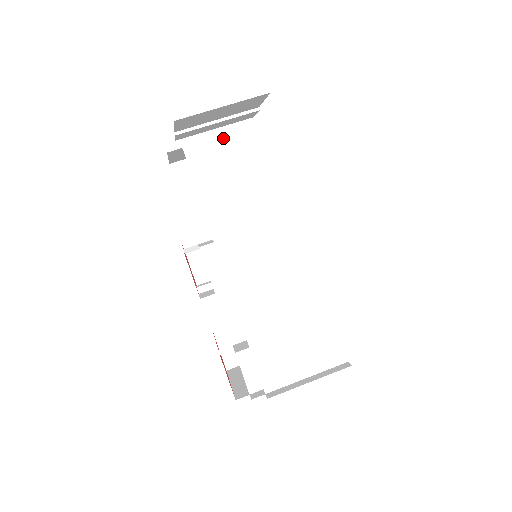
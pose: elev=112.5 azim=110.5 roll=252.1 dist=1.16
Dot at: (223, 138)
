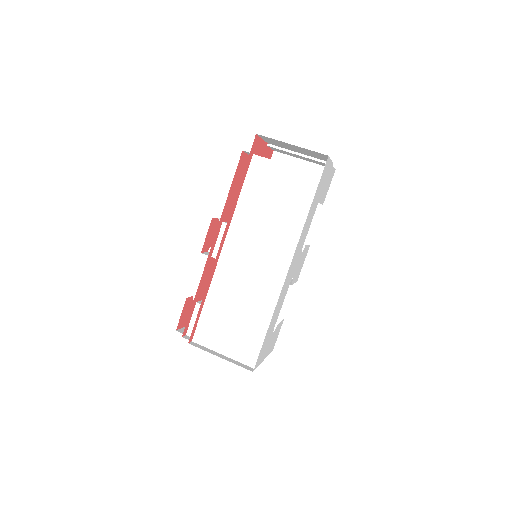
Dot at: (282, 165)
